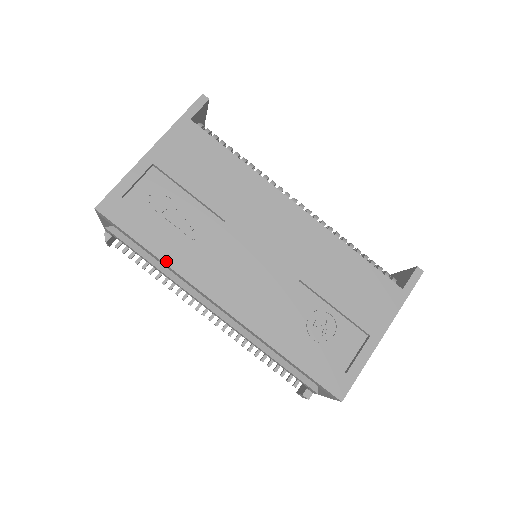
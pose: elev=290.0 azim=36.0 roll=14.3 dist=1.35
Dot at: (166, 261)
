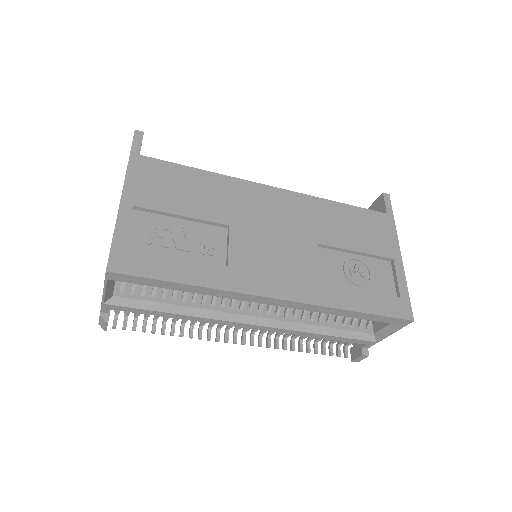
Dot at: (205, 285)
